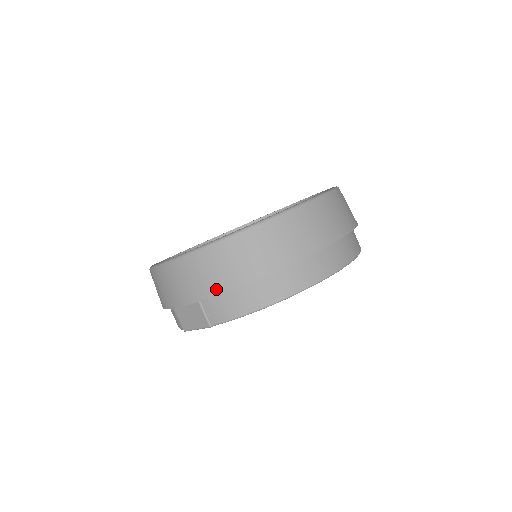
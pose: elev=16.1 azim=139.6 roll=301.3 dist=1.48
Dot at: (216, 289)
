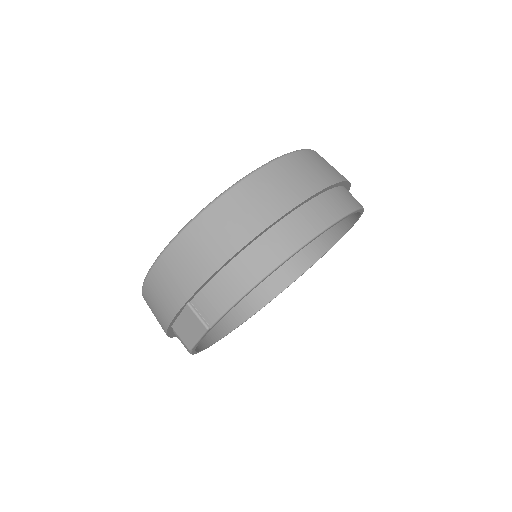
Dot at: (197, 280)
